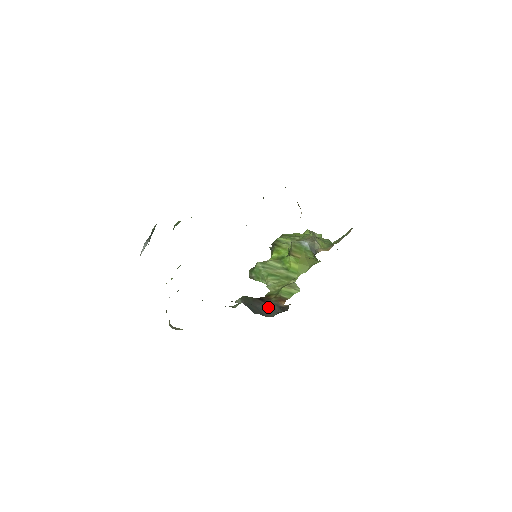
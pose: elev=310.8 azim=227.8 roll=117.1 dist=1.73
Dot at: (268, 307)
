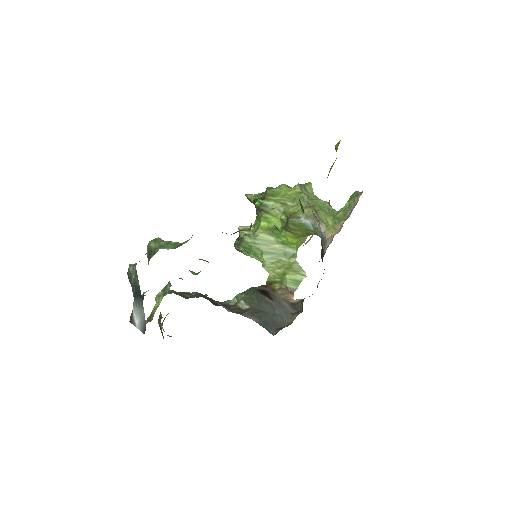
Dot at: (278, 307)
